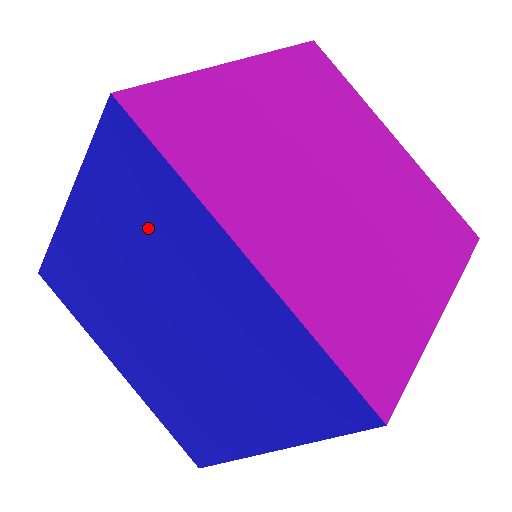
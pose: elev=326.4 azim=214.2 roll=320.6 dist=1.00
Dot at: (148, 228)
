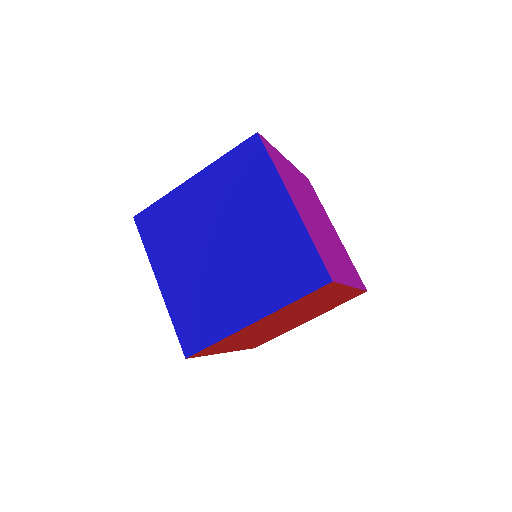
Dot at: (243, 188)
